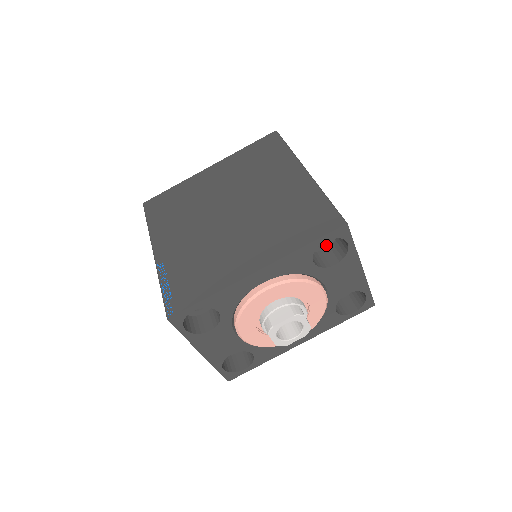
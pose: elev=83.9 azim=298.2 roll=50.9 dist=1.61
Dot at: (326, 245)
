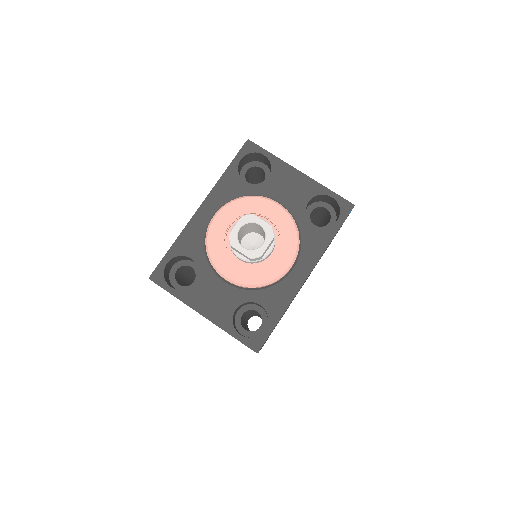
Dot at: occluded
